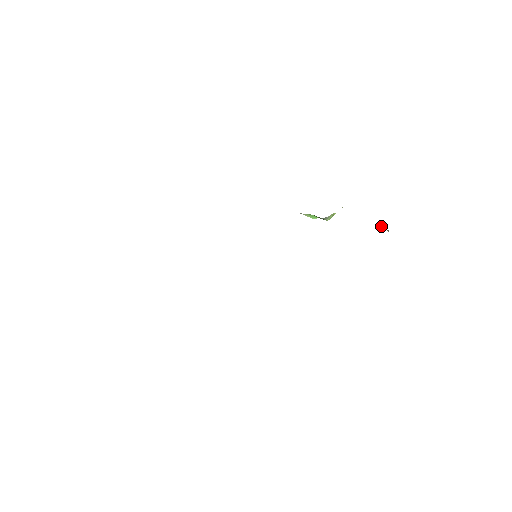
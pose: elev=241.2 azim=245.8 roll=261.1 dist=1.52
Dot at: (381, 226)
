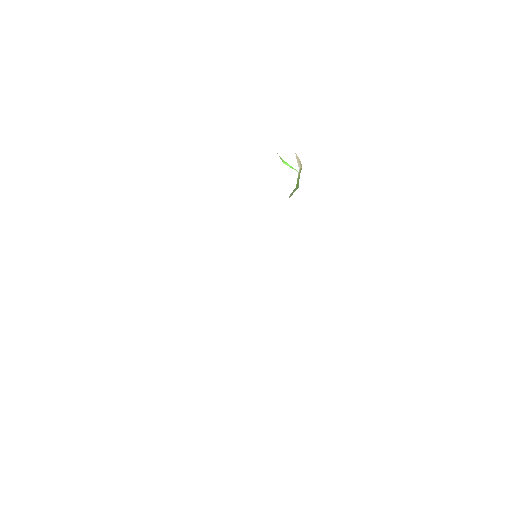
Dot at: occluded
